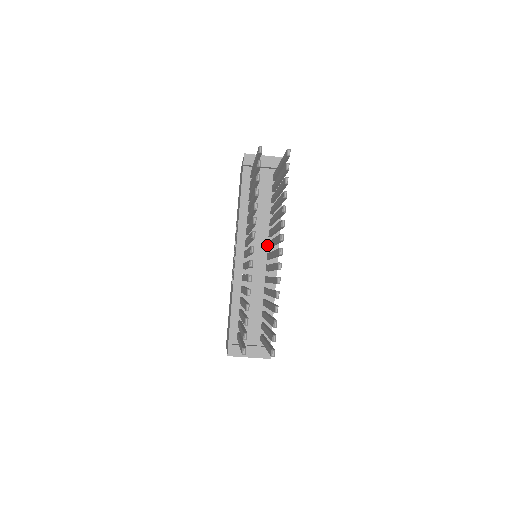
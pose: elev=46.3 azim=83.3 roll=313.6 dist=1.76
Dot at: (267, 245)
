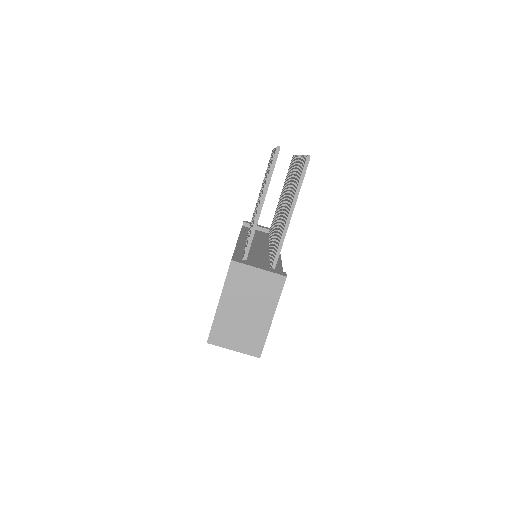
Dot at: (268, 247)
